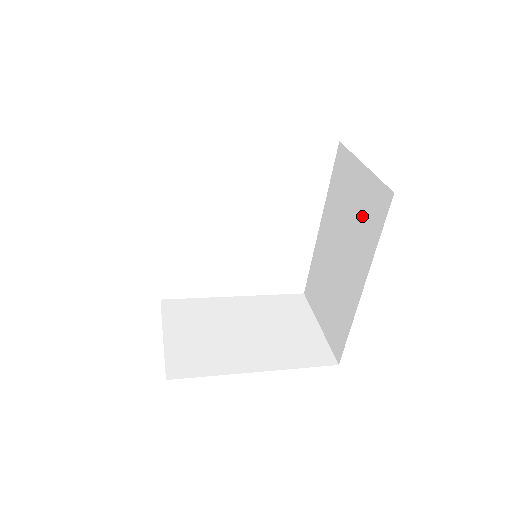
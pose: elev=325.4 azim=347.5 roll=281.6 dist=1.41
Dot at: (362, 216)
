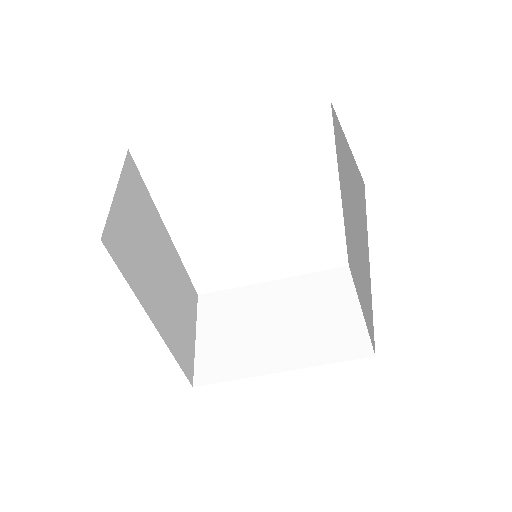
Dot at: (355, 200)
